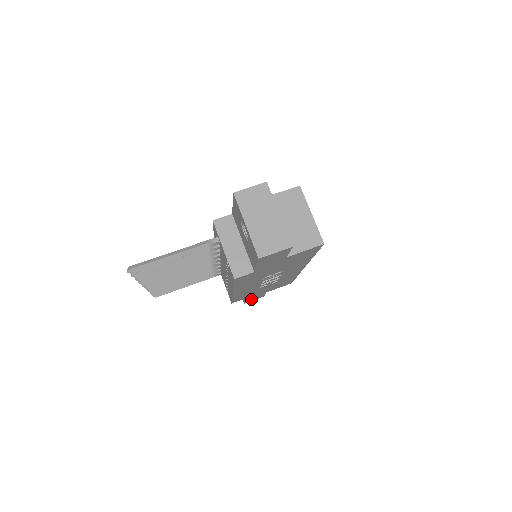
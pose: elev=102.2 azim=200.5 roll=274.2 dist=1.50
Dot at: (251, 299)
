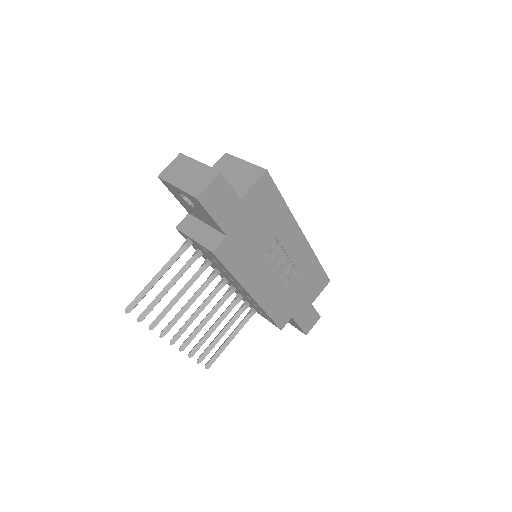
Dot at: (306, 323)
